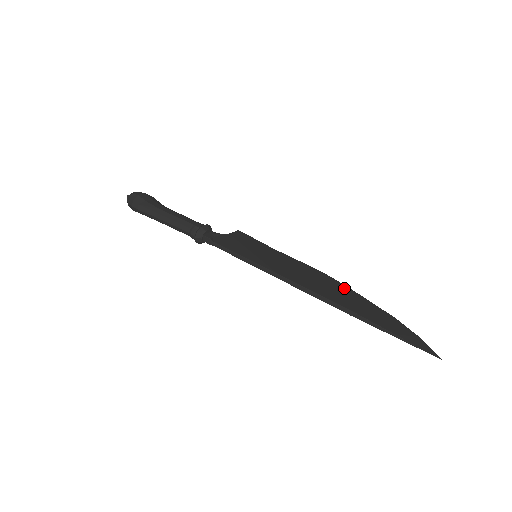
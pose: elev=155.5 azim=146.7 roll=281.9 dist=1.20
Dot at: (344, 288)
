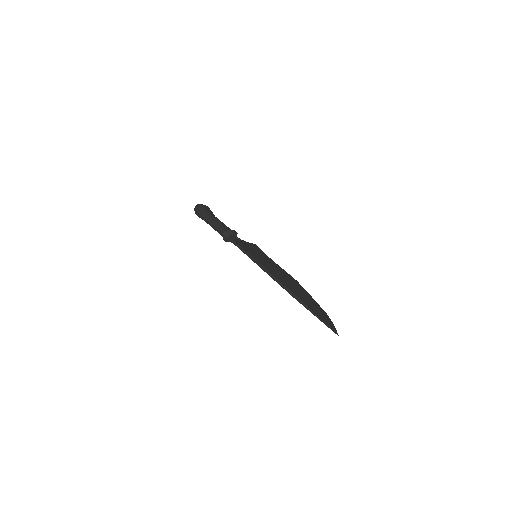
Dot at: (303, 289)
